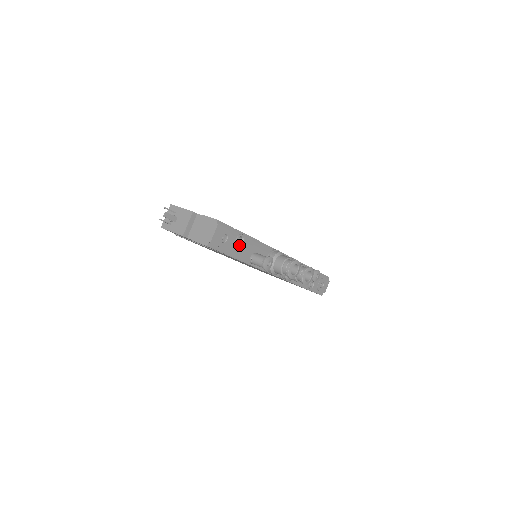
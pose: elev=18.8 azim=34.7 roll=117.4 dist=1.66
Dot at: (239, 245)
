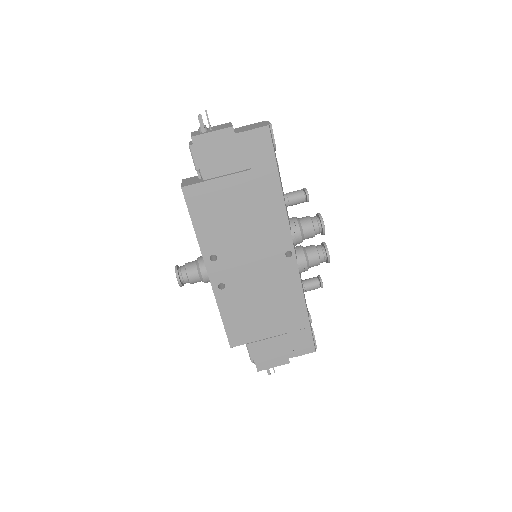
Dot at: (278, 166)
